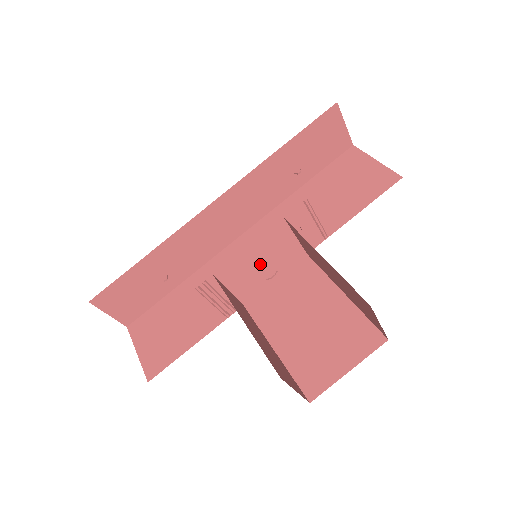
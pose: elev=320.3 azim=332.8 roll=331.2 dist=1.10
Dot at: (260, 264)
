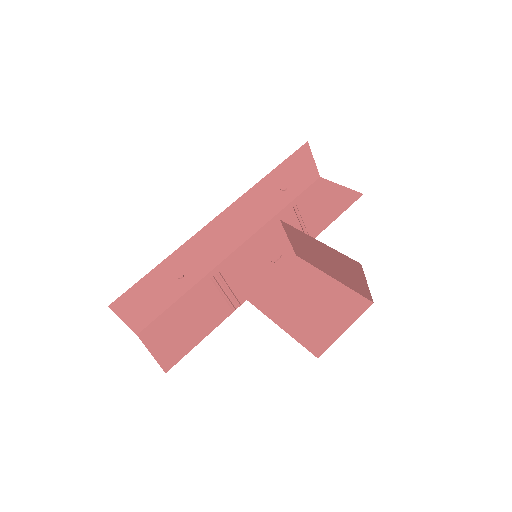
Dot at: (256, 268)
